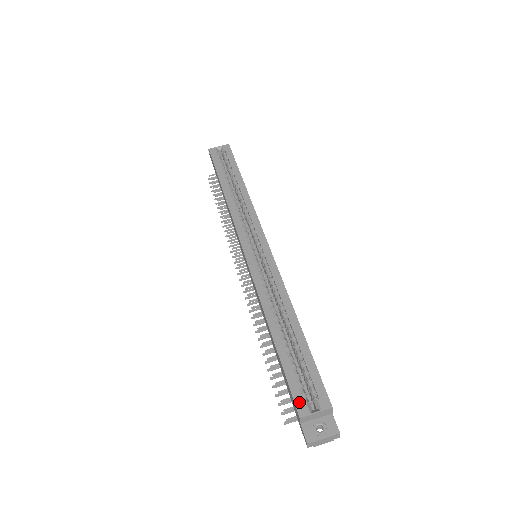
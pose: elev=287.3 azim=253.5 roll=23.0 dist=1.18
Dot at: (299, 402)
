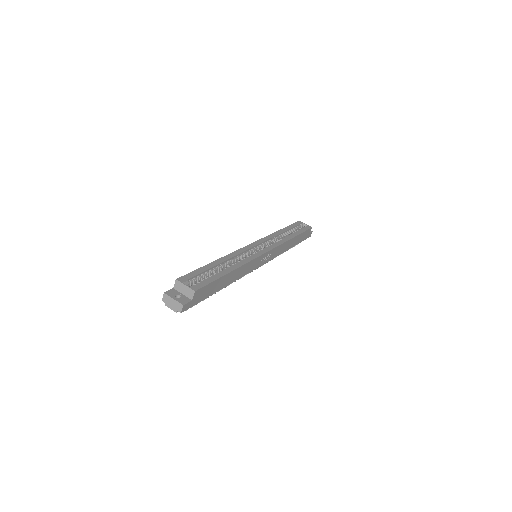
Dot at: (185, 277)
